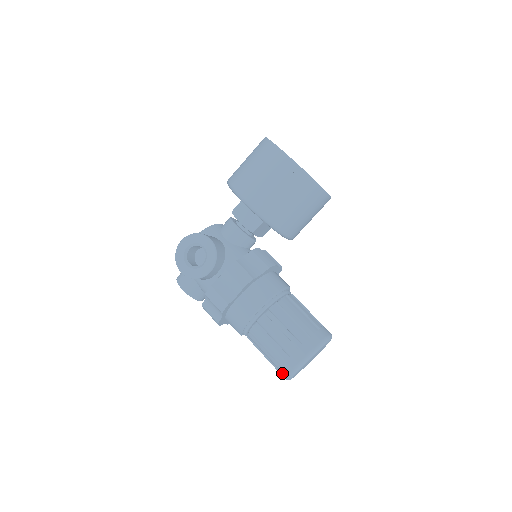
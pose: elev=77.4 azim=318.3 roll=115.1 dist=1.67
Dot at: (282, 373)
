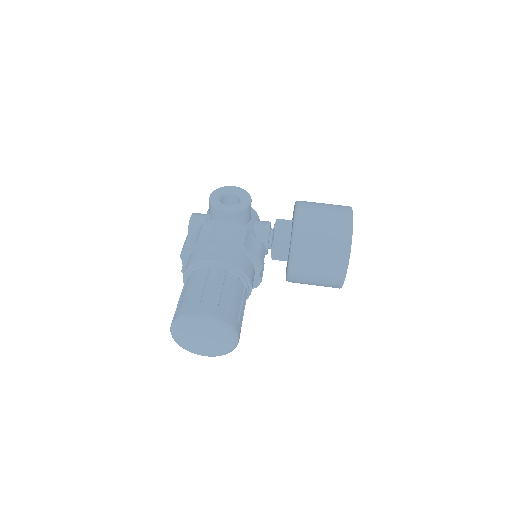
Dot at: (177, 314)
